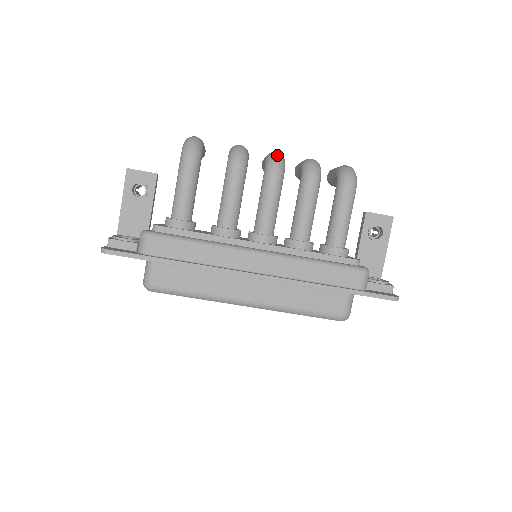
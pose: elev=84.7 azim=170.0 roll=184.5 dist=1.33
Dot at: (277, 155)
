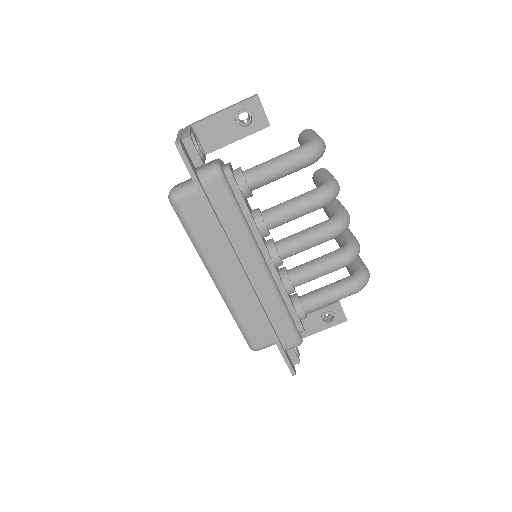
Dot at: (349, 221)
